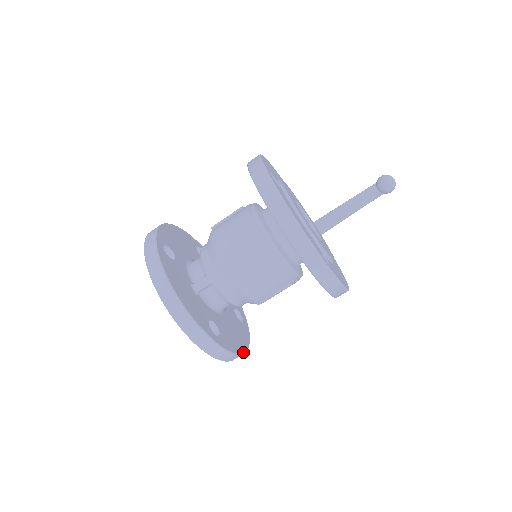
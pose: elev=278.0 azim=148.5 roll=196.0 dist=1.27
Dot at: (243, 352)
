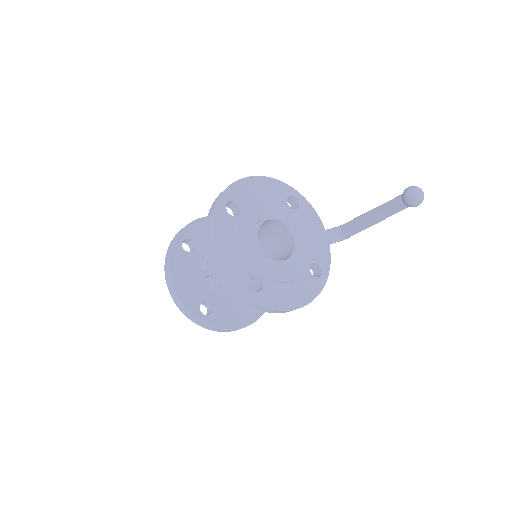
Dot at: (237, 328)
